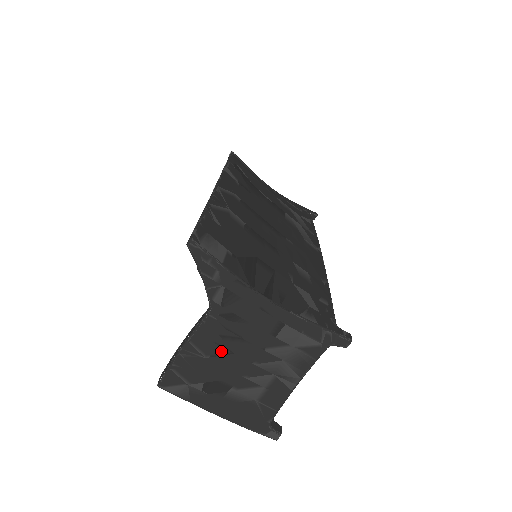
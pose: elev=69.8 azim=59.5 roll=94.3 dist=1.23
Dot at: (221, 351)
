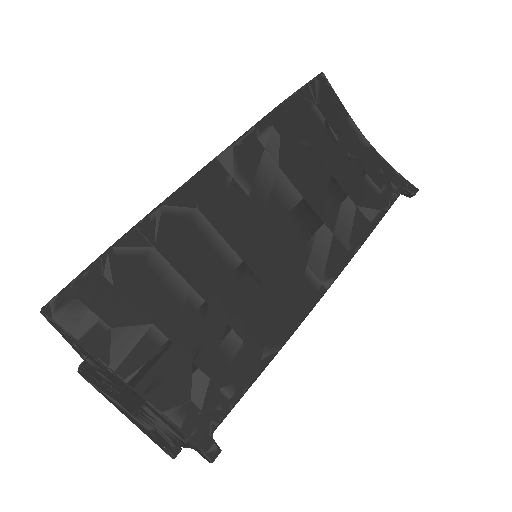
Dot at: (108, 388)
